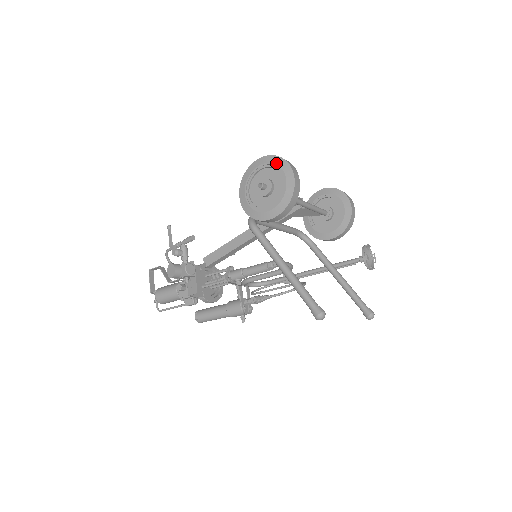
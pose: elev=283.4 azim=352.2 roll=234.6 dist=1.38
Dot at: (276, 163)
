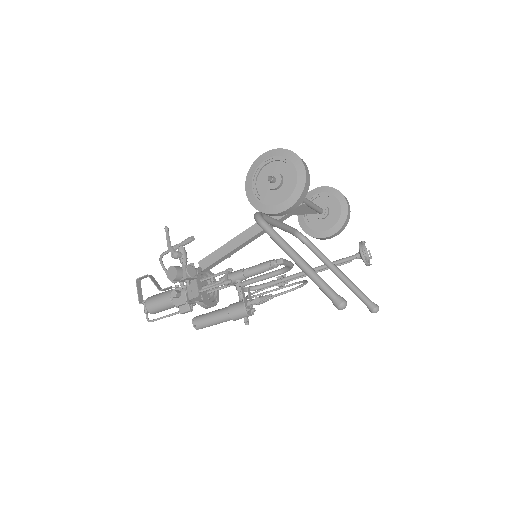
Dot at: (284, 156)
